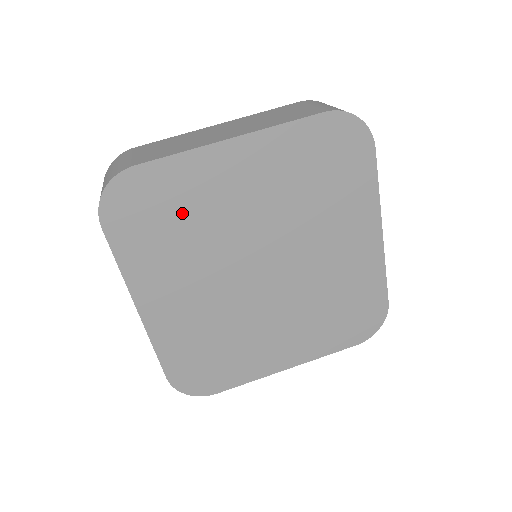
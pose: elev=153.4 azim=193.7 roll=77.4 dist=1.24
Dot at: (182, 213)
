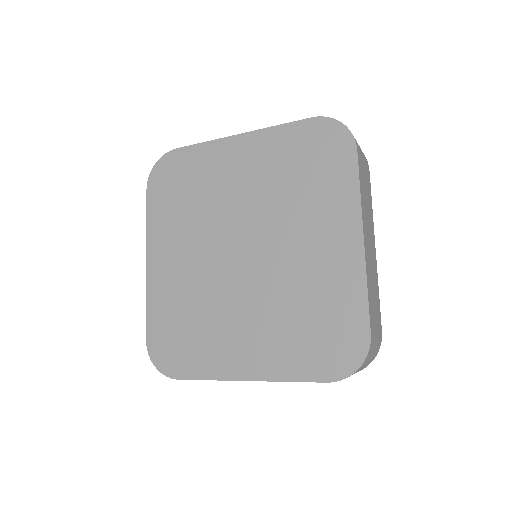
Dot at: (195, 187)
